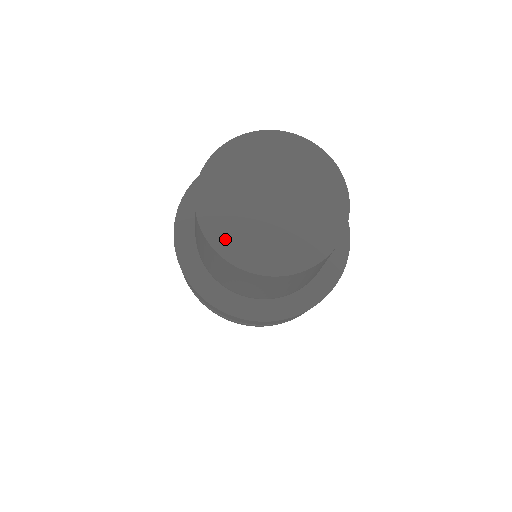
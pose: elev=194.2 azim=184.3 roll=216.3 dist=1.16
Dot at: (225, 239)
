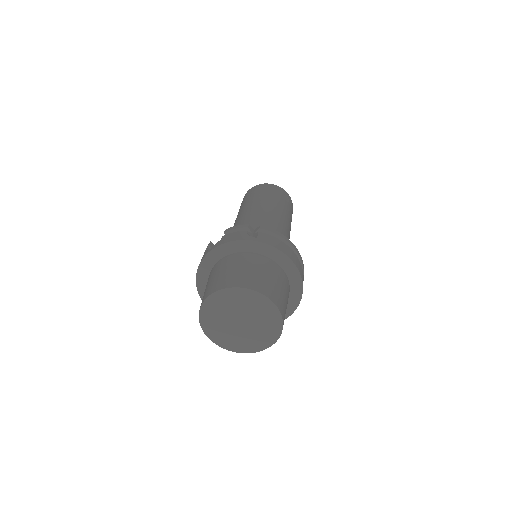
Dot at: (212, 333)
